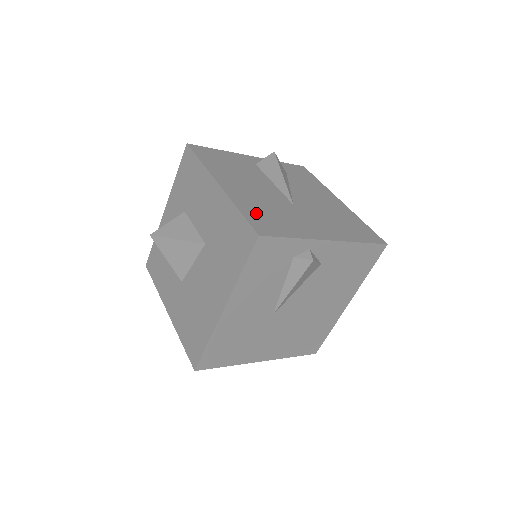
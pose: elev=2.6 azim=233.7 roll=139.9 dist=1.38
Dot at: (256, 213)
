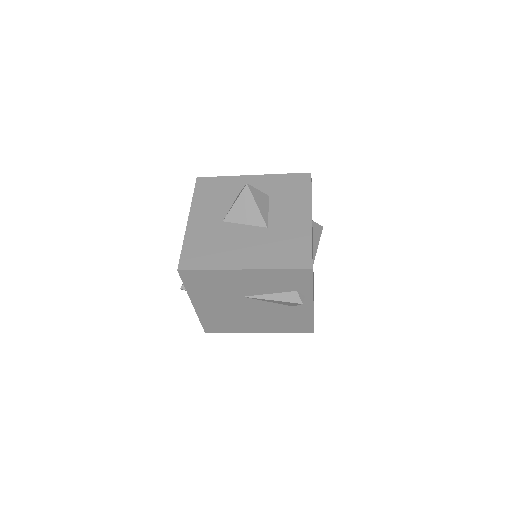
Dot at: occluded
